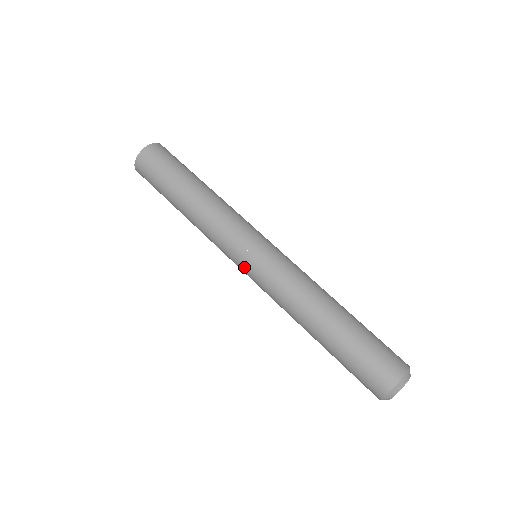
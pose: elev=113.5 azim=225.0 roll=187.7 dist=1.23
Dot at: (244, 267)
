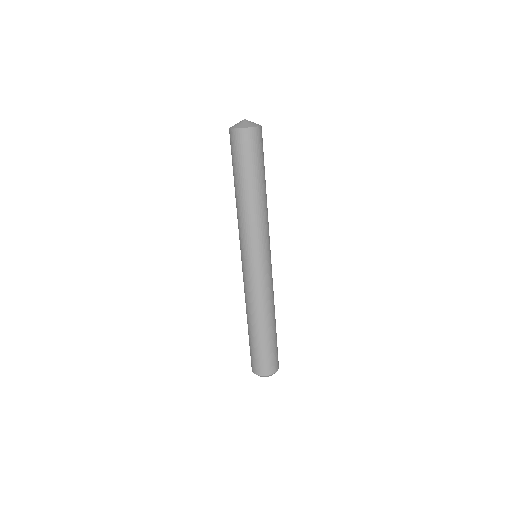
Dot at: occluded
